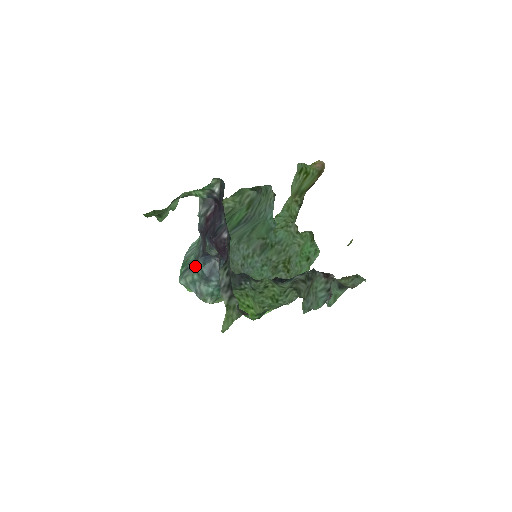
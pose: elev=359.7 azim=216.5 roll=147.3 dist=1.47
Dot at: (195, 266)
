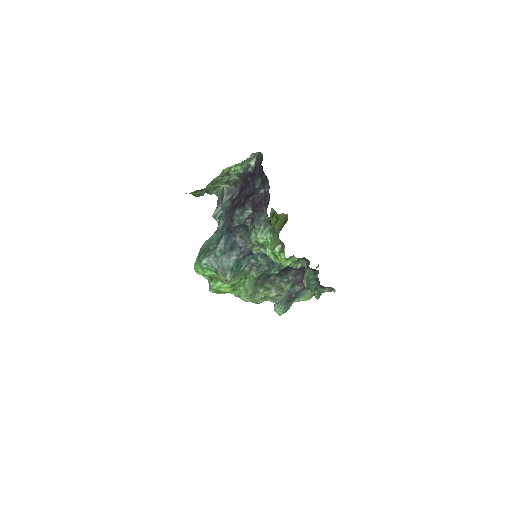
Dot at: (219, 244)
